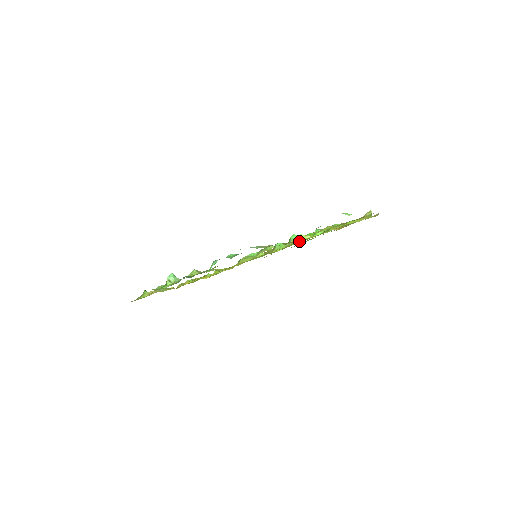
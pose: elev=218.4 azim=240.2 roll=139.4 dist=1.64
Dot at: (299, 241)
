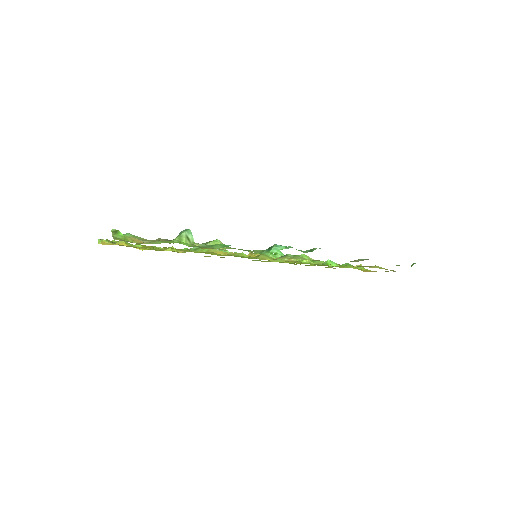
Dot at: (305, 262)
